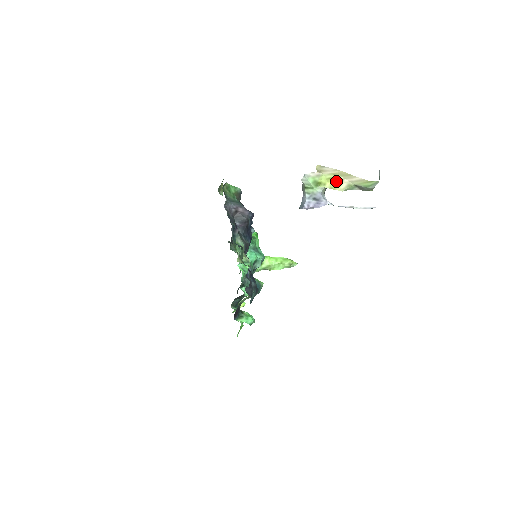
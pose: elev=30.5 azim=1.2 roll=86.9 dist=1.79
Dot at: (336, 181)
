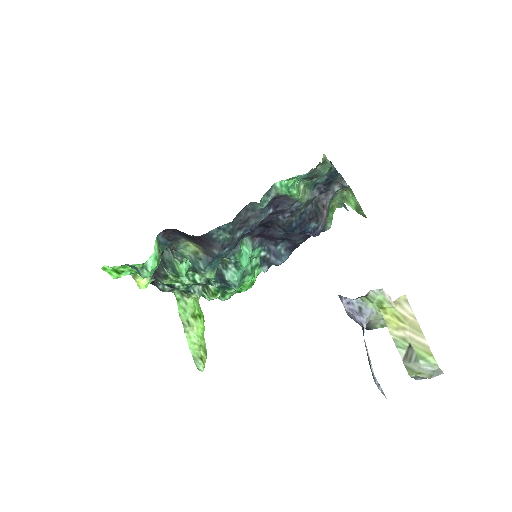
Dot at: (399, 323)
